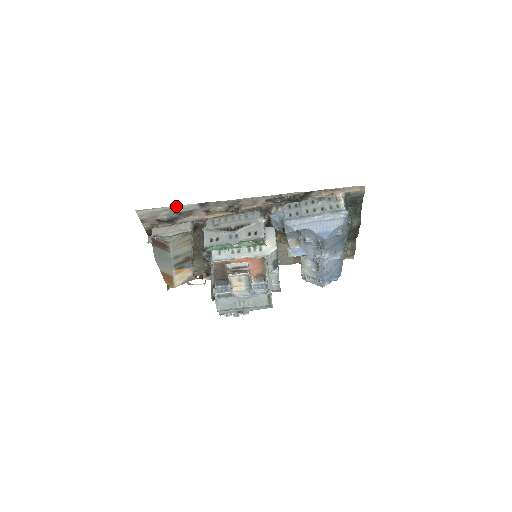
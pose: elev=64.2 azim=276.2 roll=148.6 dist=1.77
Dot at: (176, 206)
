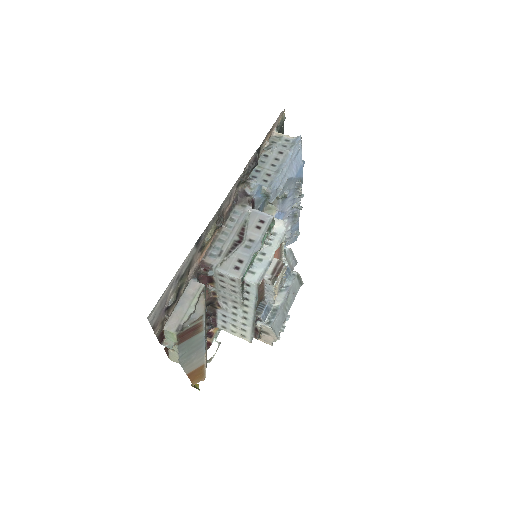
Dot at: (179, 269)
